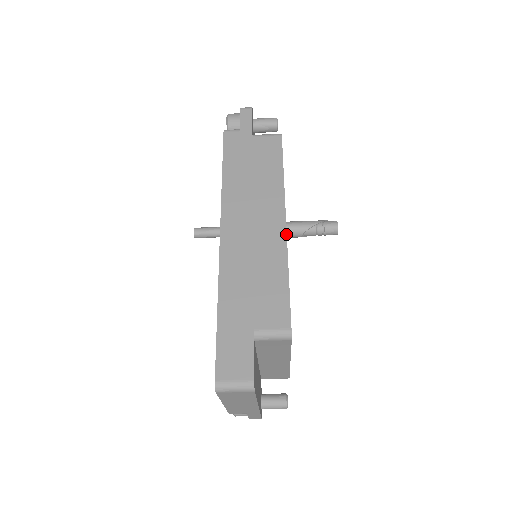
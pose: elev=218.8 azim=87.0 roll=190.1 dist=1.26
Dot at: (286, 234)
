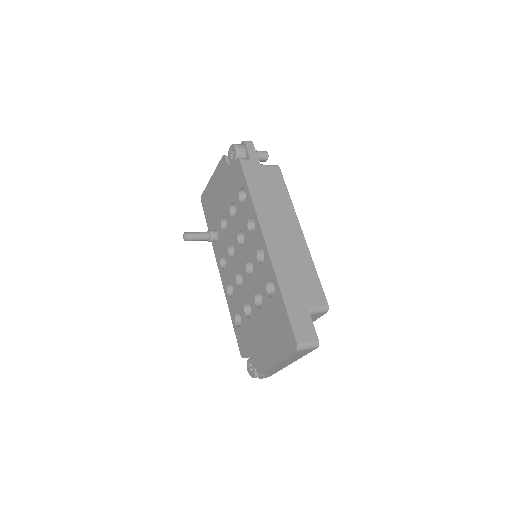
Dot at: (305, 241)
